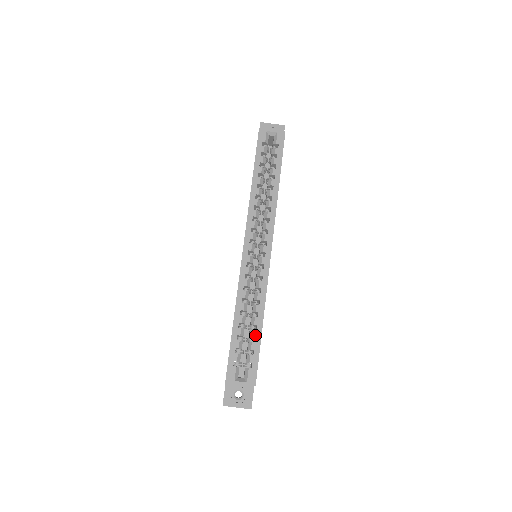
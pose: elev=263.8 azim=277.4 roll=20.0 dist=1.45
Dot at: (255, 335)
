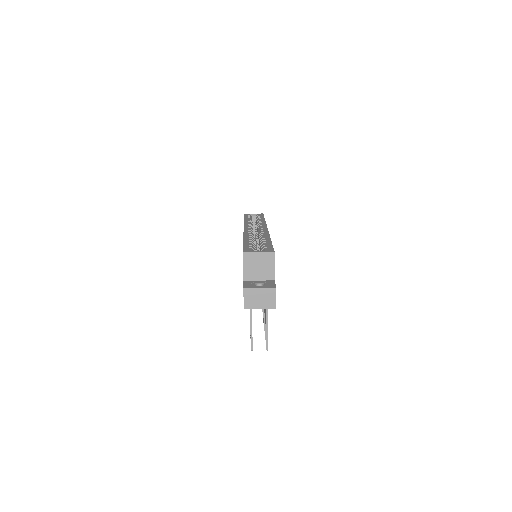
Dot at: (265, 242)
